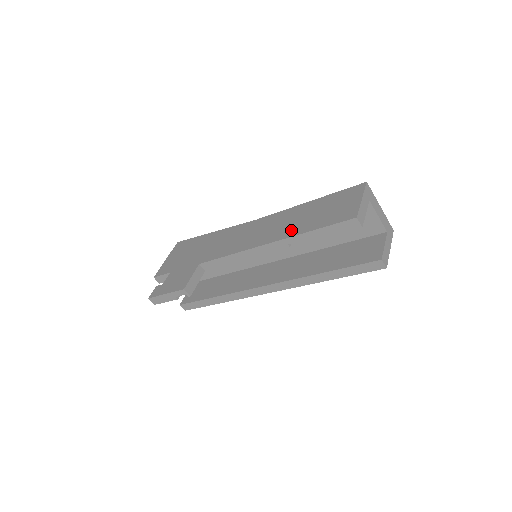
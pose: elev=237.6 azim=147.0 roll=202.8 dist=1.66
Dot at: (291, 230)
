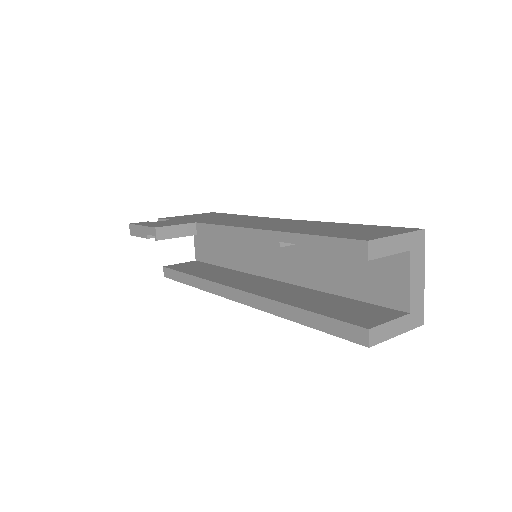
Dot at: (295, 229)
